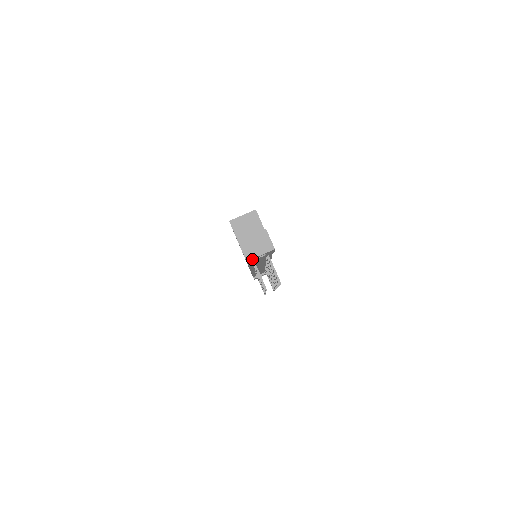
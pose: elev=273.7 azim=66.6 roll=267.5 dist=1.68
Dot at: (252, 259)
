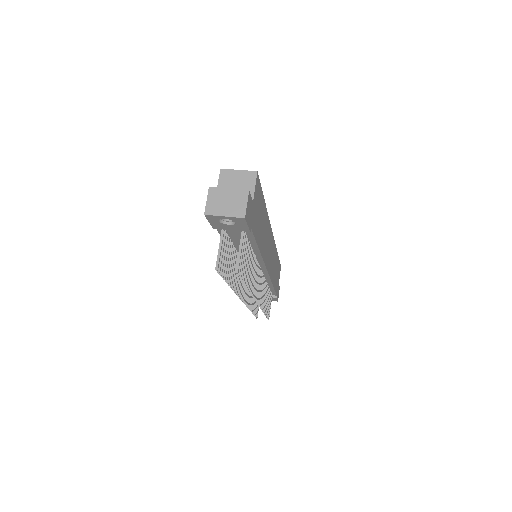
Dot at: (213, 217)
